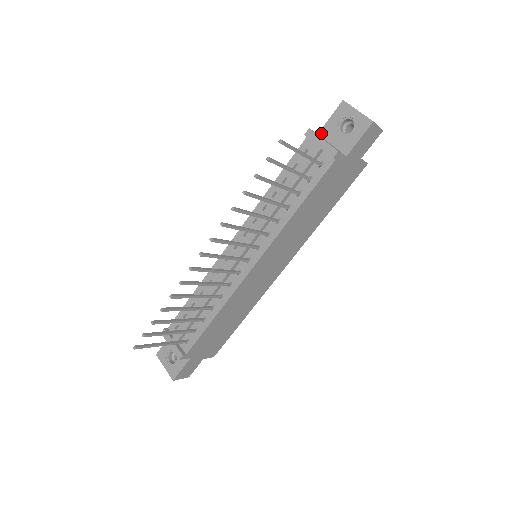
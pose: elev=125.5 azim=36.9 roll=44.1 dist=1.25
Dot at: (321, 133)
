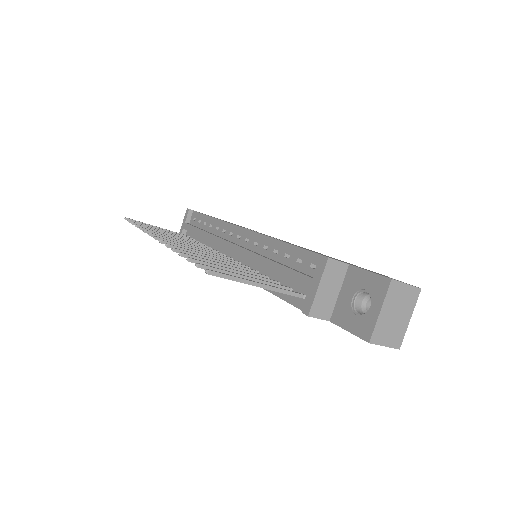
Dot at: (350, 269)
